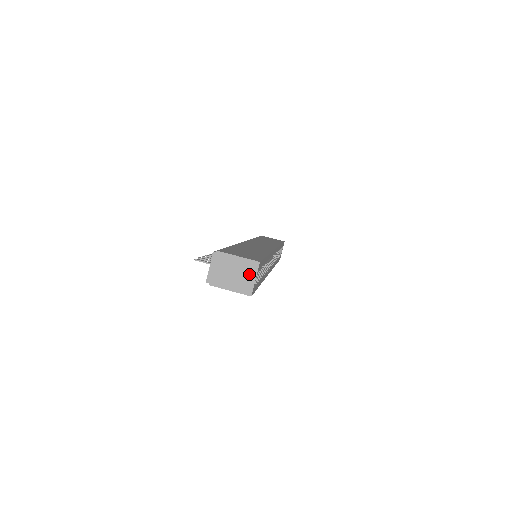
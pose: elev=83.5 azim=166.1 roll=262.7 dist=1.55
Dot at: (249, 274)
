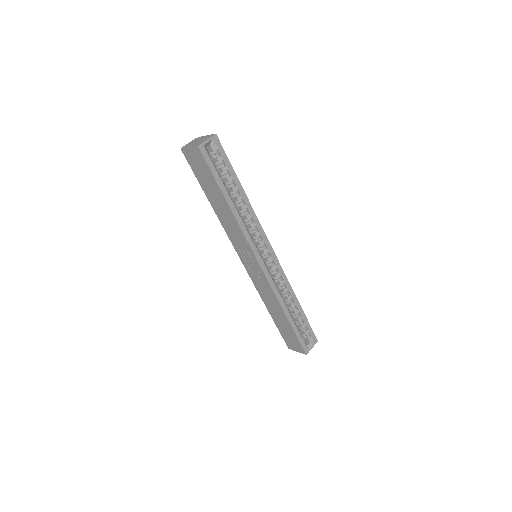
Dot at: (206, 139)
